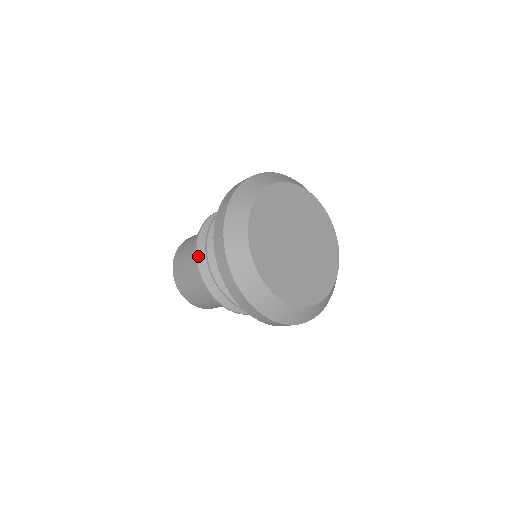
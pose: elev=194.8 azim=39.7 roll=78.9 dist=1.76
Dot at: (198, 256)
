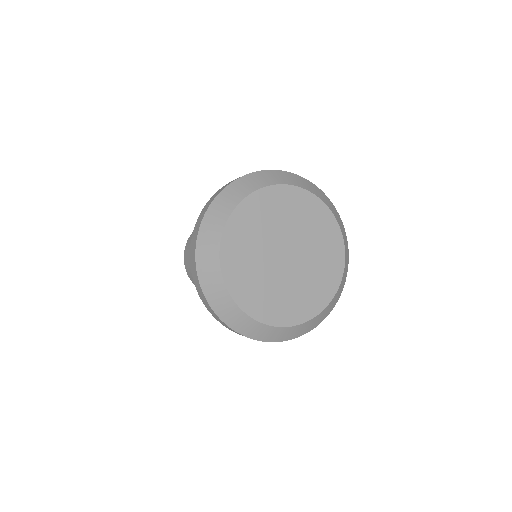
Dot at: occluded
